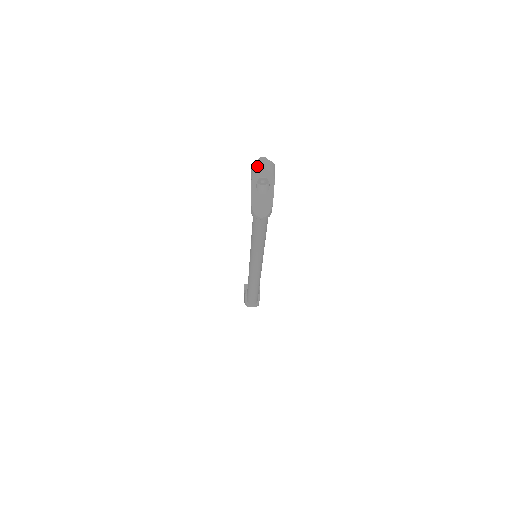
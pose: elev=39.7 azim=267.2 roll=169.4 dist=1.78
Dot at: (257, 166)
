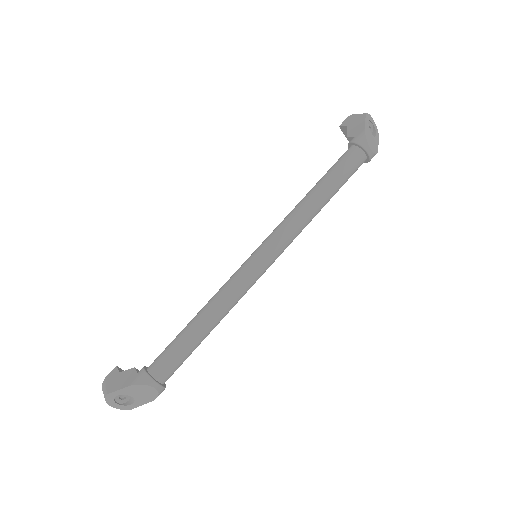
Dot at: occluded
